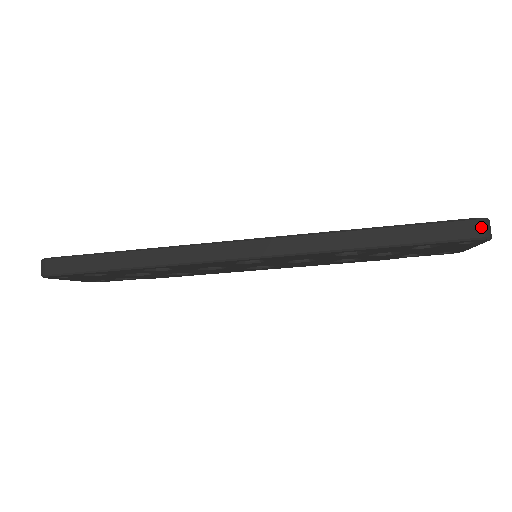
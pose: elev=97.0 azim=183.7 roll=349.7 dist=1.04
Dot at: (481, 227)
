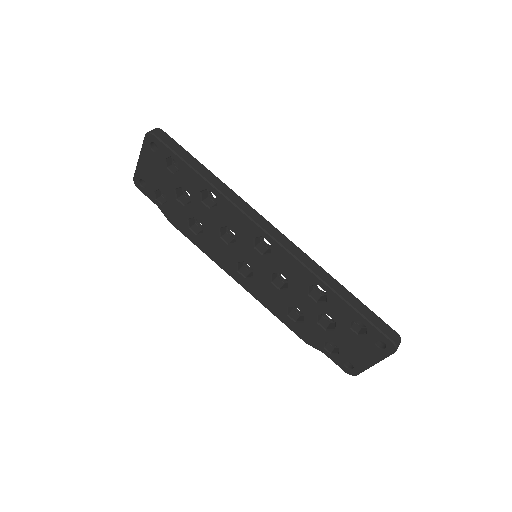
Dot at: (397, 338)
